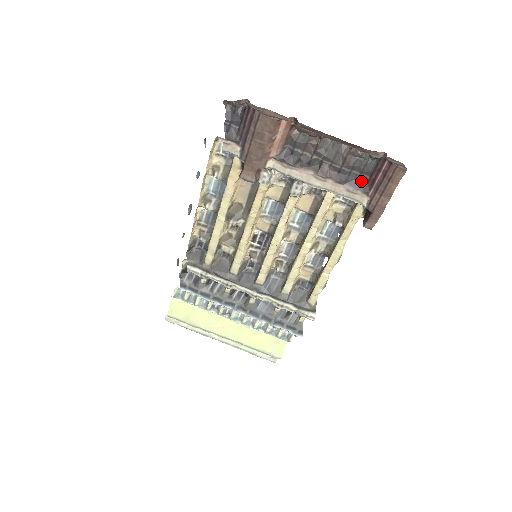
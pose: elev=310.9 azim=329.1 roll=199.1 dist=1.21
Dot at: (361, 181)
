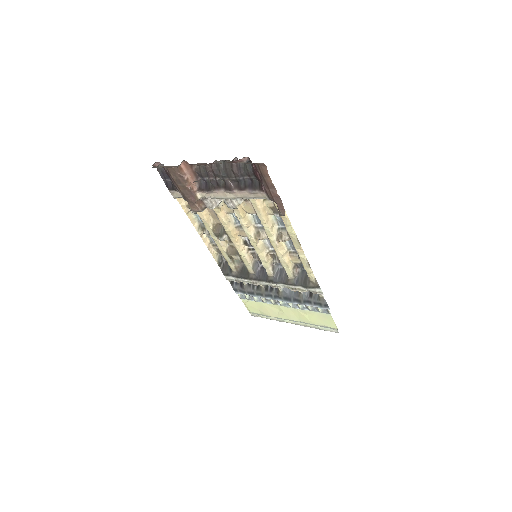
Dot at: (254, 182)
